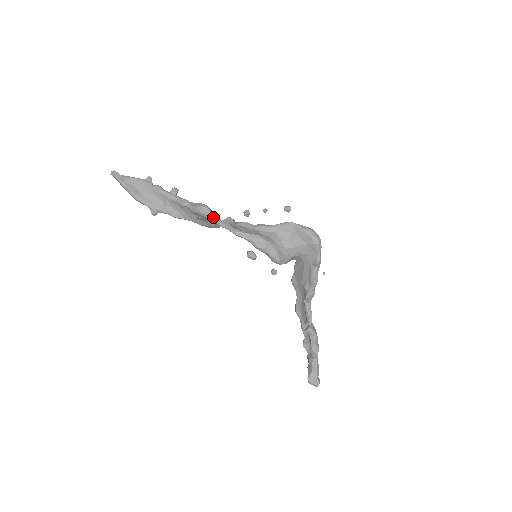
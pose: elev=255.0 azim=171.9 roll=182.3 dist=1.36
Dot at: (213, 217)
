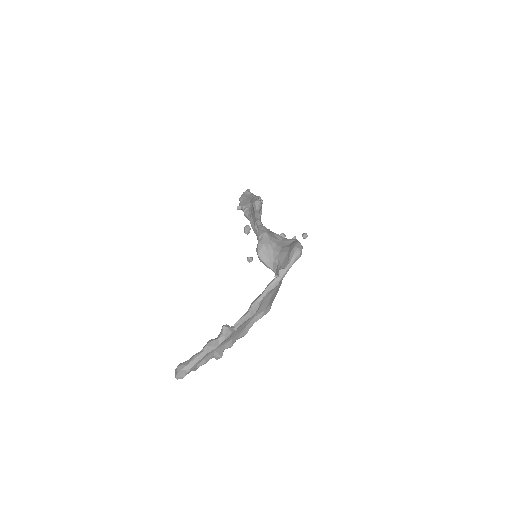
Dot at: (257, 207)
